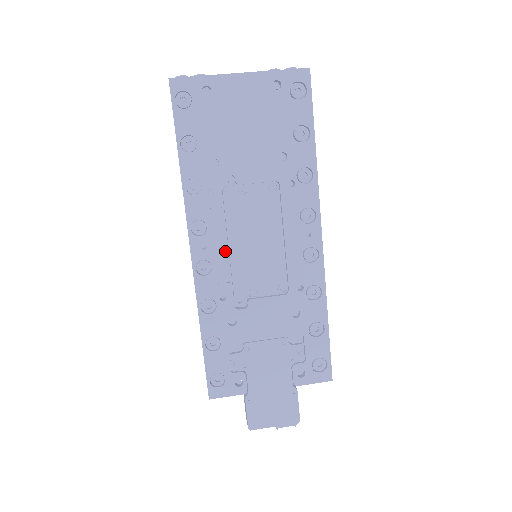
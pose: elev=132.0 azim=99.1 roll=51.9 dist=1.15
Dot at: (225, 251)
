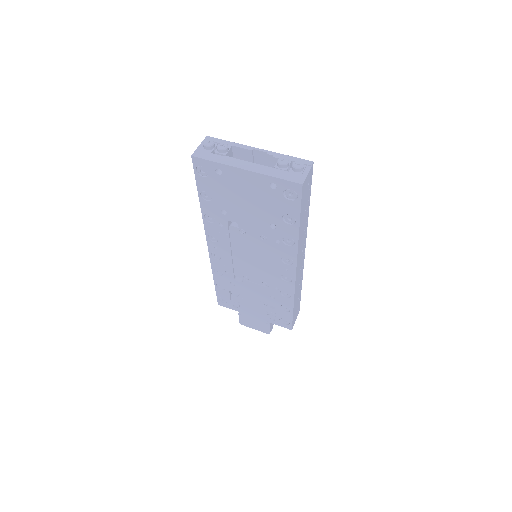
Dot at: (229, 254)
